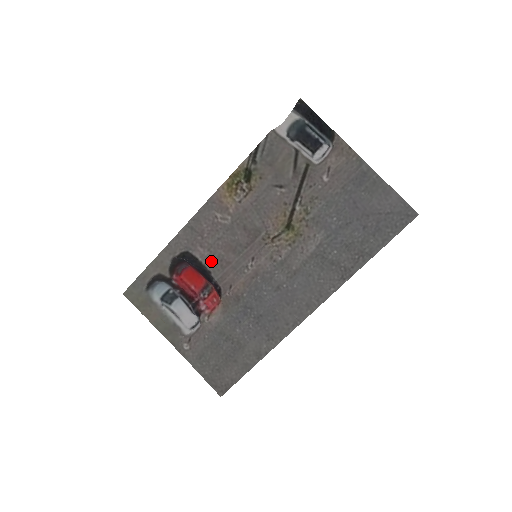
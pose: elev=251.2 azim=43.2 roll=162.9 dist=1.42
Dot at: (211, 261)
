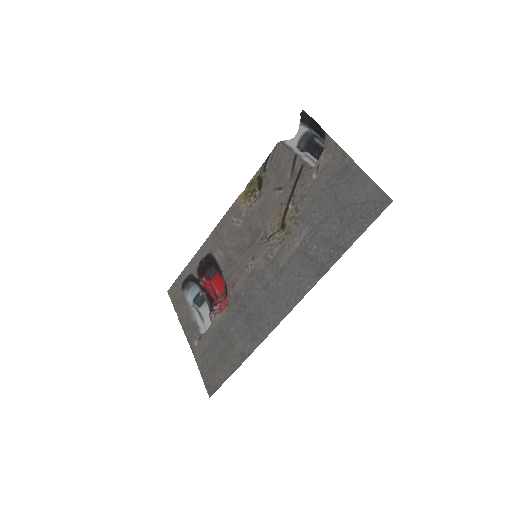
Dot at: (224, 261)
